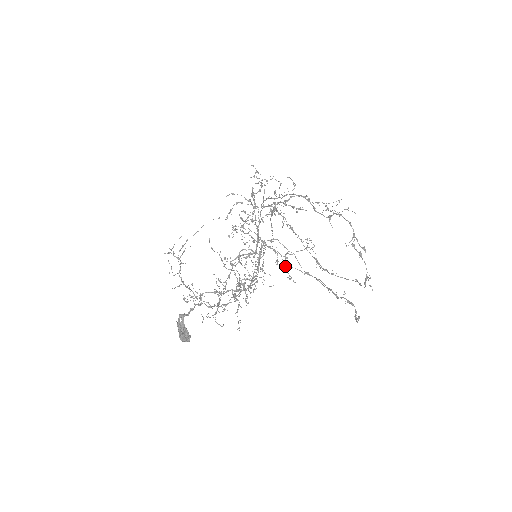
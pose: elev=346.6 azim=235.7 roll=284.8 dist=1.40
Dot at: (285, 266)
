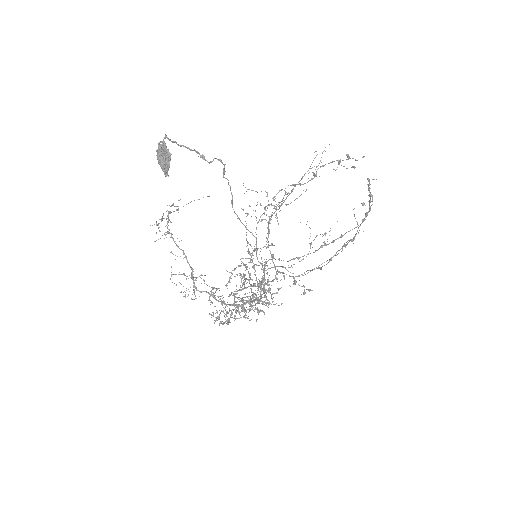
Dot at: (294, 279)
